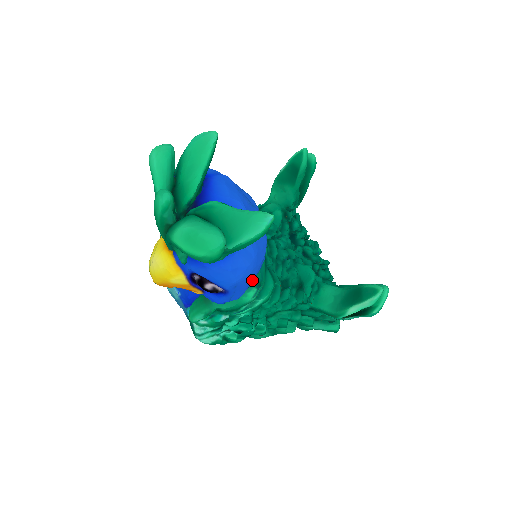
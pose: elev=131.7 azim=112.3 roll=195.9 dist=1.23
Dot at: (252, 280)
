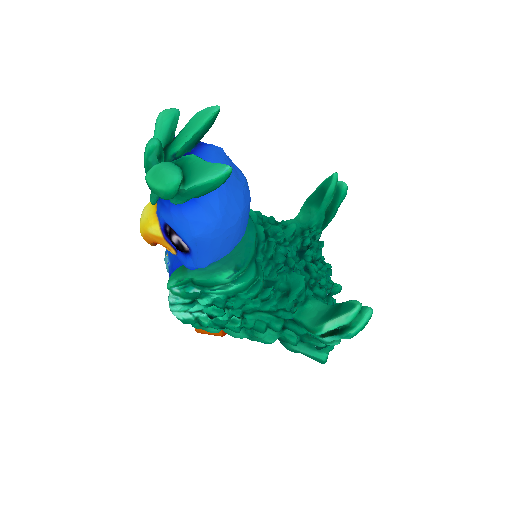
Dot at: (217, 246)
